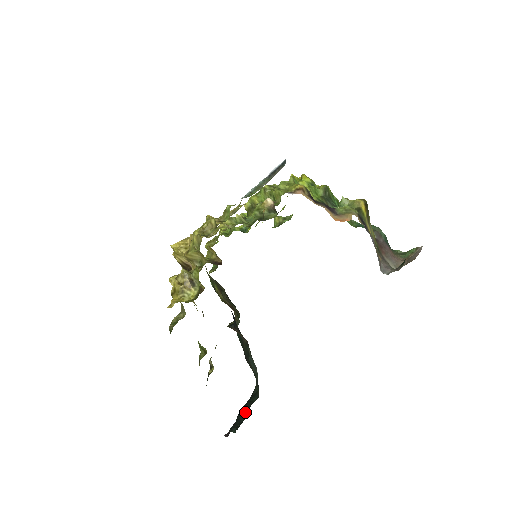
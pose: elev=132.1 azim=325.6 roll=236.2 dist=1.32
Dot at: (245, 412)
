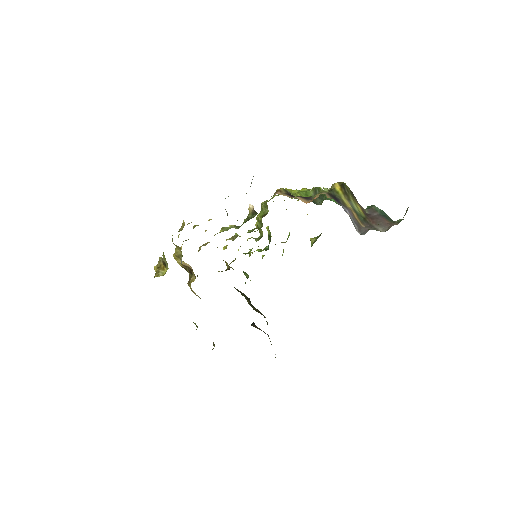
Dot at: occluded
